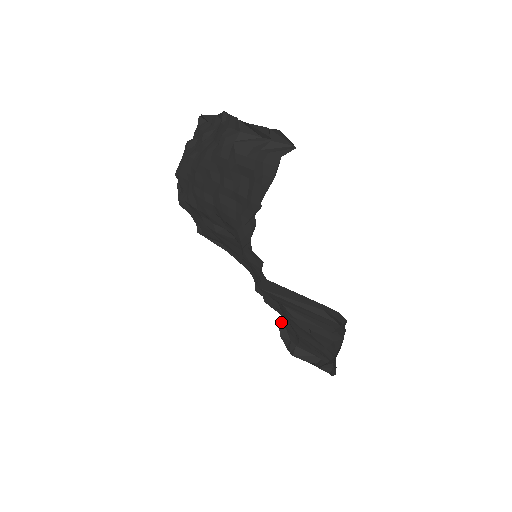
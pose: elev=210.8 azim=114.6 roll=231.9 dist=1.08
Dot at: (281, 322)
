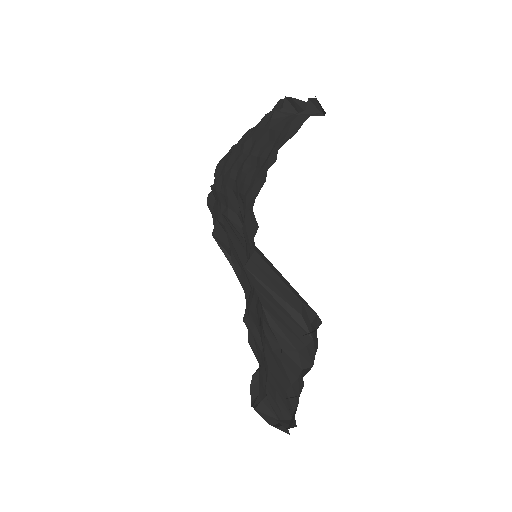
Dot at: (256, 371)
